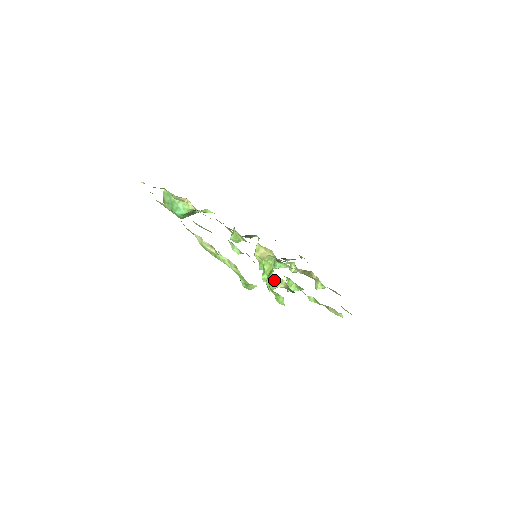
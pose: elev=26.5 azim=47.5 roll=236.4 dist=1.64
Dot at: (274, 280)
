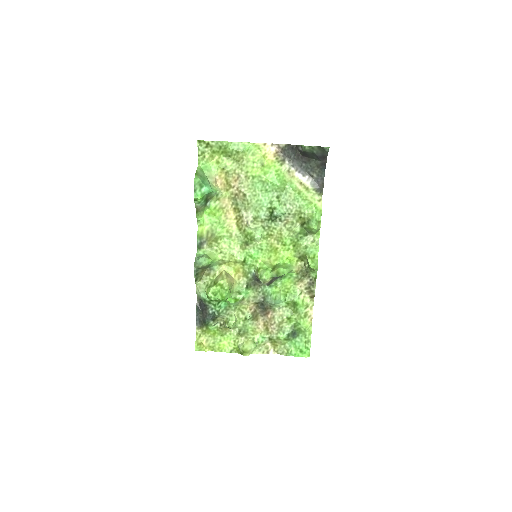
Dot at: (289, 264)
